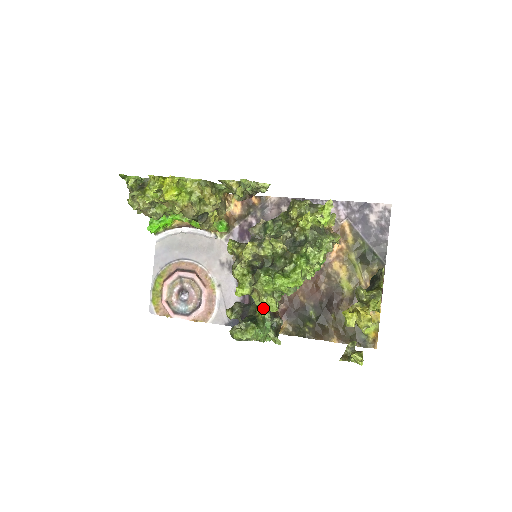
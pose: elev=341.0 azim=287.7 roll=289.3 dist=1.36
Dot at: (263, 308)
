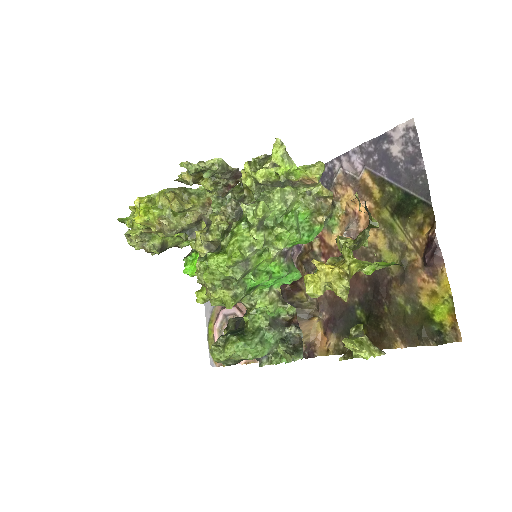
Dot at: (257, 315)
